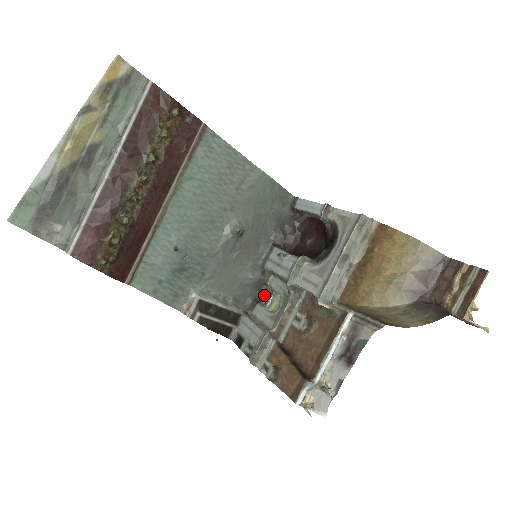
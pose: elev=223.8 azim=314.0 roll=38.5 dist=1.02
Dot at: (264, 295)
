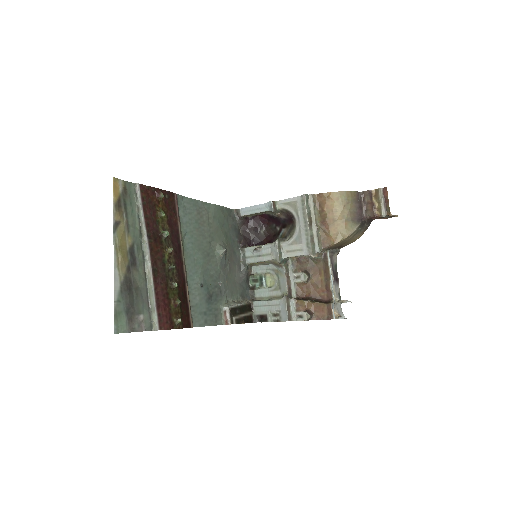
Dot at: (254, 282)
